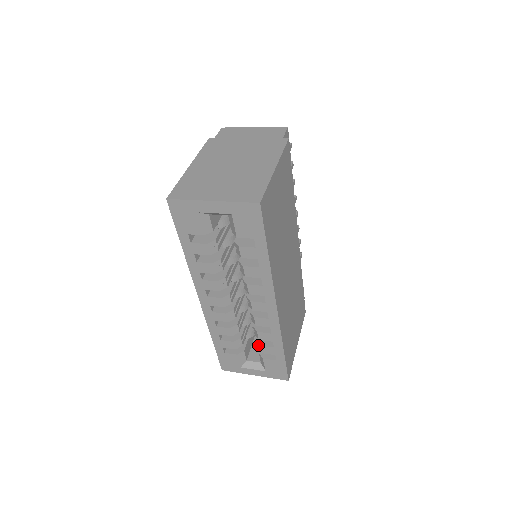
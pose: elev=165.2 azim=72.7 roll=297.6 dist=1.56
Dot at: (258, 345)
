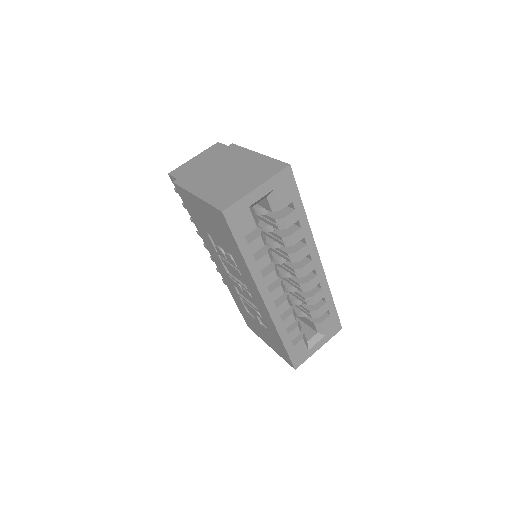
Dot at: (313, 313)
